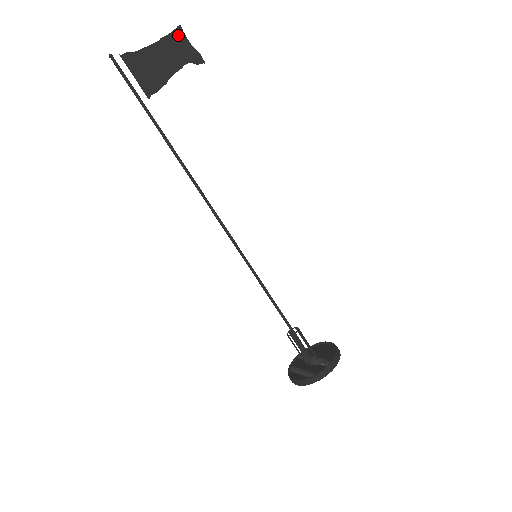
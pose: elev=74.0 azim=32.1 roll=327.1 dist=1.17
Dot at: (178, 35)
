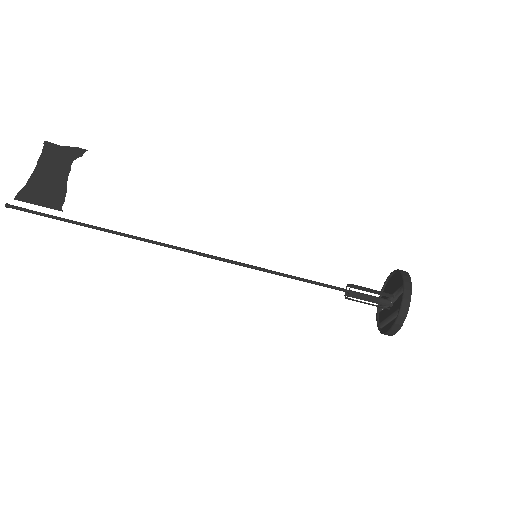
Dot at: (49, 149)
